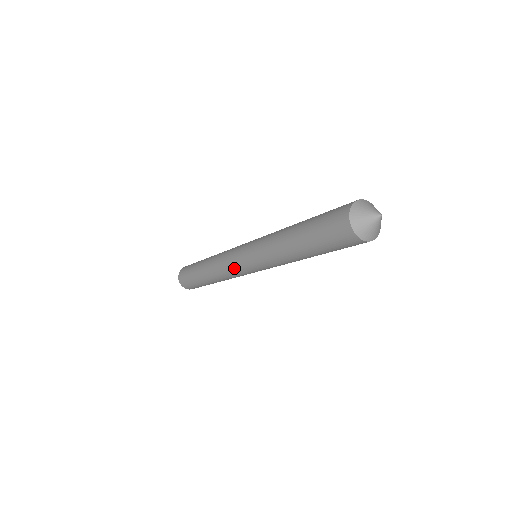
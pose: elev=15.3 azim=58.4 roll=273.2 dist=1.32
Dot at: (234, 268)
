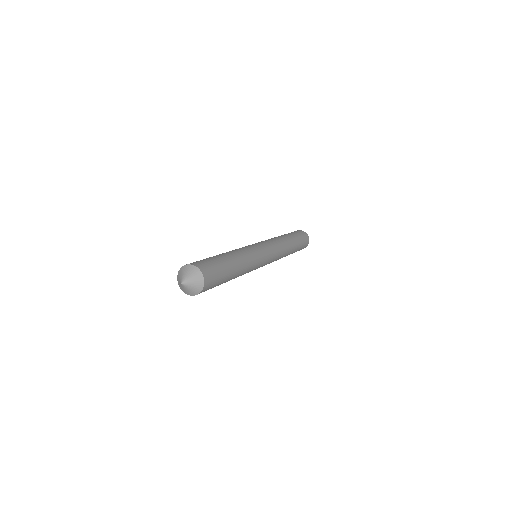
Dot at: occluded
